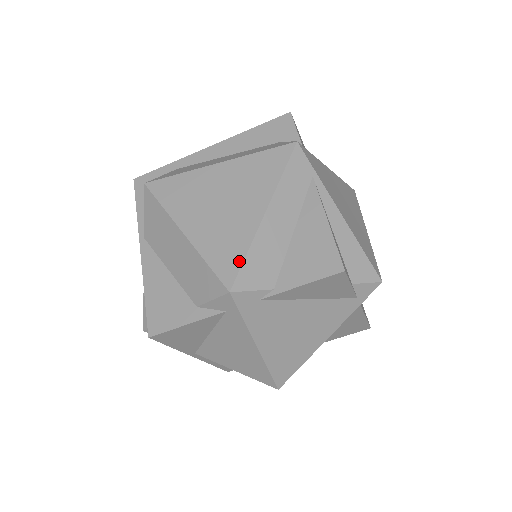
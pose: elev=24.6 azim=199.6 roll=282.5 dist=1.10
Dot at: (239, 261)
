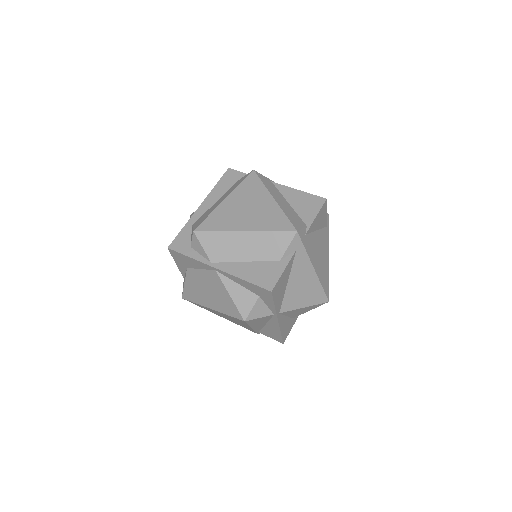
Dot at: (286, 220)
